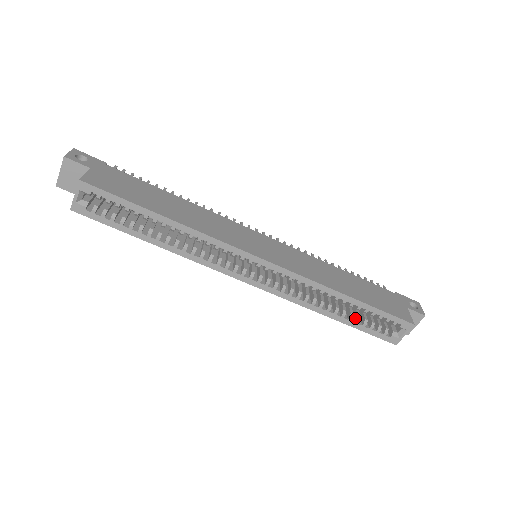
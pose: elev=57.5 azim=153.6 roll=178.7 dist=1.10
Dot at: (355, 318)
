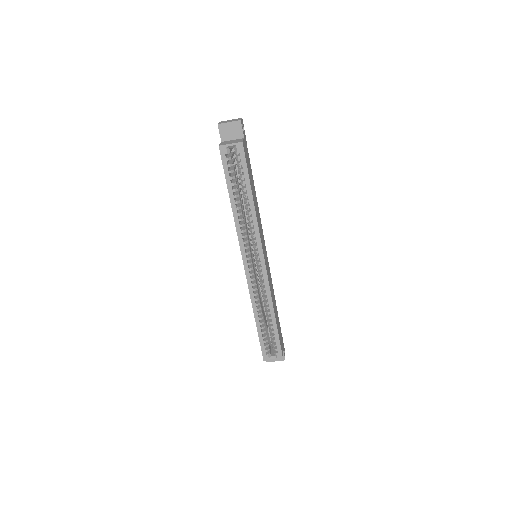
Dot at: (263, 330)
